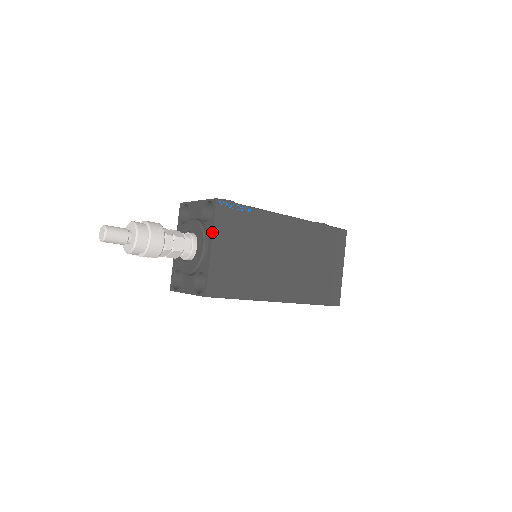
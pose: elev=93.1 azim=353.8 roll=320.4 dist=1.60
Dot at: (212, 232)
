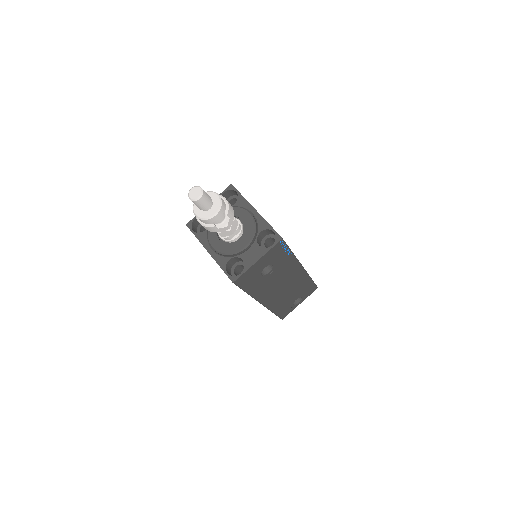
Dot at: (248, 202)
